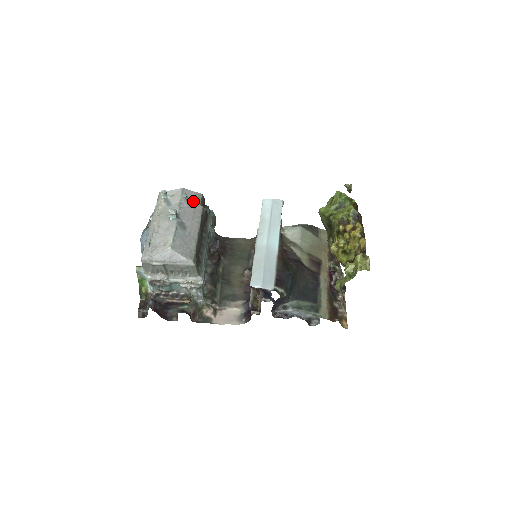
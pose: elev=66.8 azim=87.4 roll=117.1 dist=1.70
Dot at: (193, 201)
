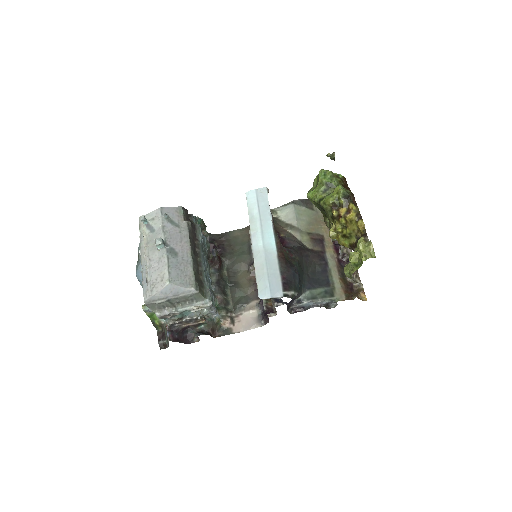
Dot at: (175, 219)
